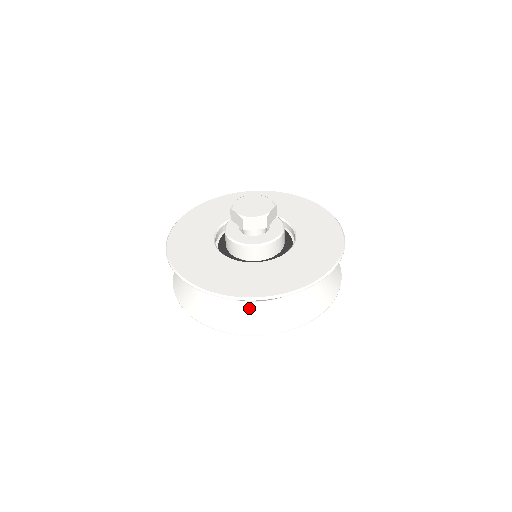
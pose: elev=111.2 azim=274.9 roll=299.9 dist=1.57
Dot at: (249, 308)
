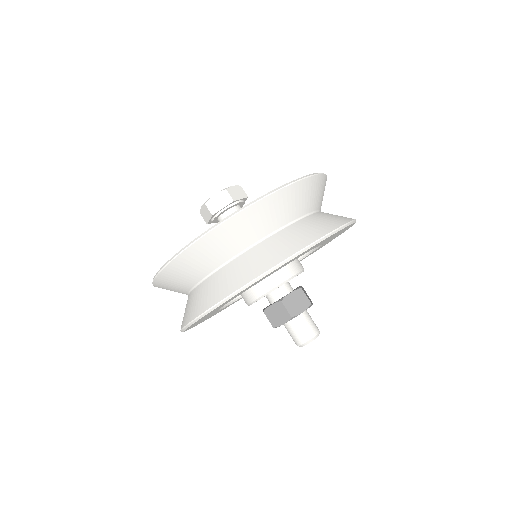
Dot at: (310, 219)
